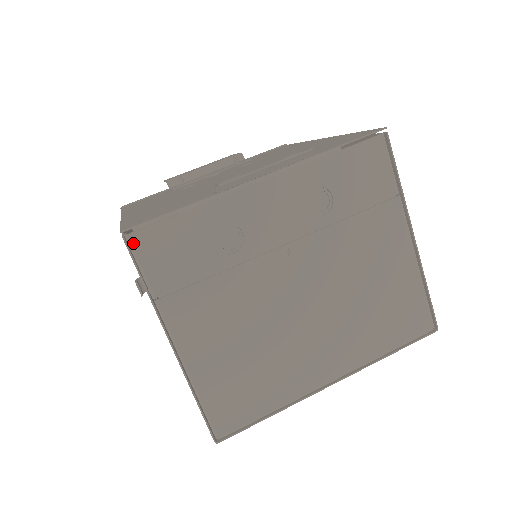
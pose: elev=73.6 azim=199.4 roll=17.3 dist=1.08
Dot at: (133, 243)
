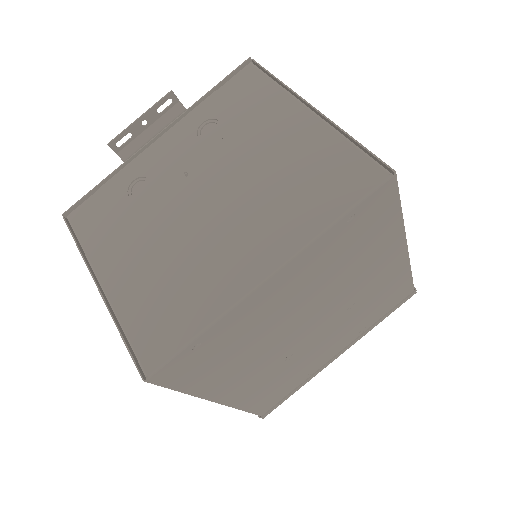
Dot at: (71, 220)
